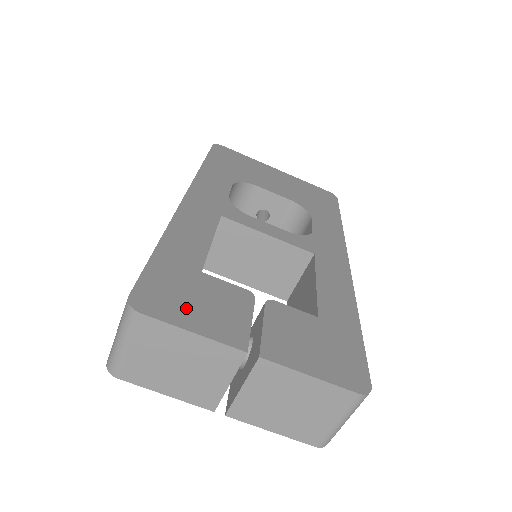
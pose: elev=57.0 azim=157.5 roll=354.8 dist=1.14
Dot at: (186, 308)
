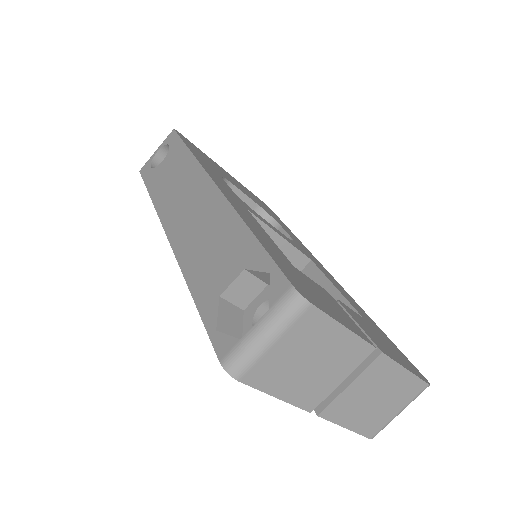
Dot at: (322, 302)
